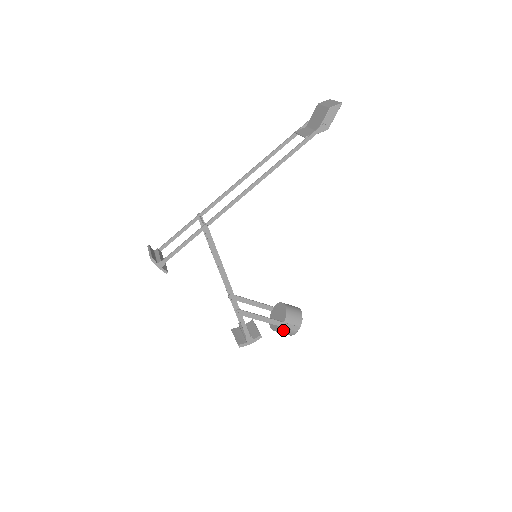
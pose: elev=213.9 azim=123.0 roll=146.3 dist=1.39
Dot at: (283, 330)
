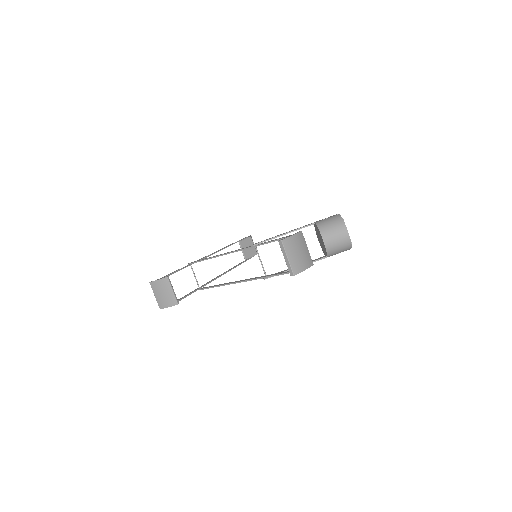
Dot at: (322, 223)
